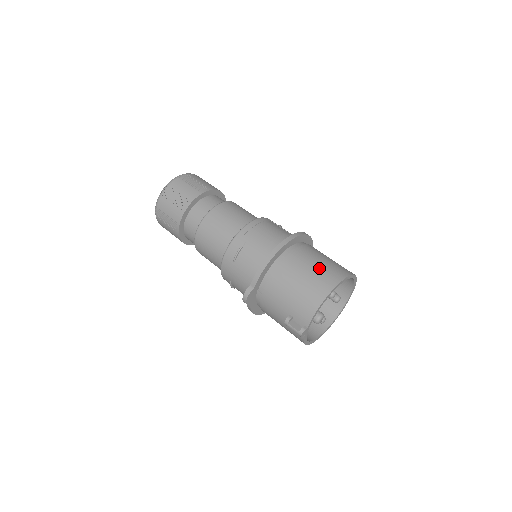
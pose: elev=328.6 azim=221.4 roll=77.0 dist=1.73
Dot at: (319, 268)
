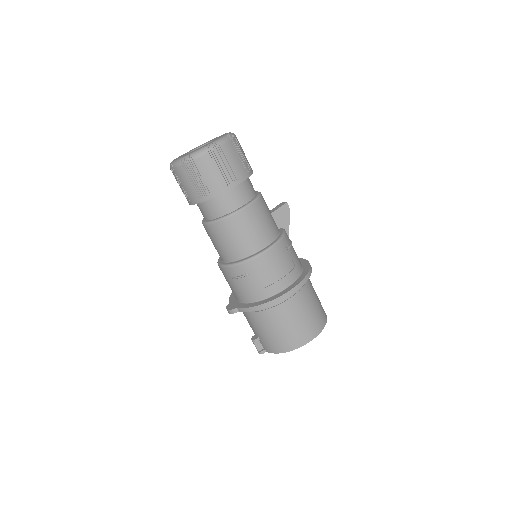
Dot at: (298, 326)
